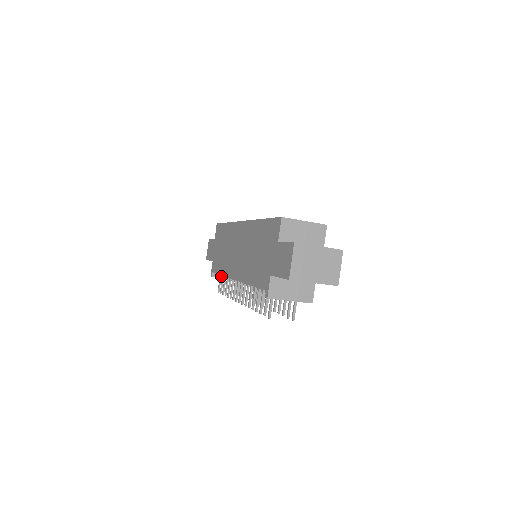
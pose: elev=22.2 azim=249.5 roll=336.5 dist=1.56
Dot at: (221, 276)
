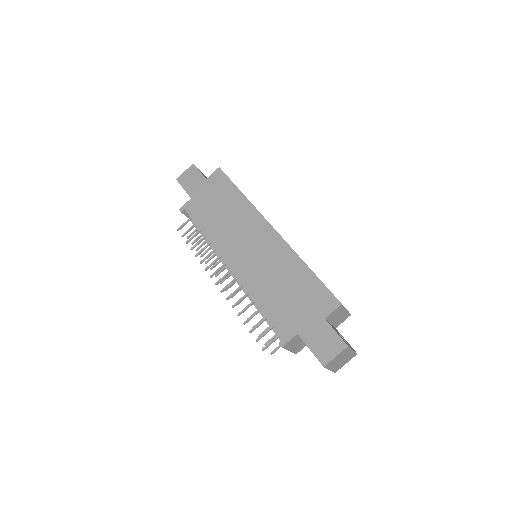
Dot at: (191, 219)
